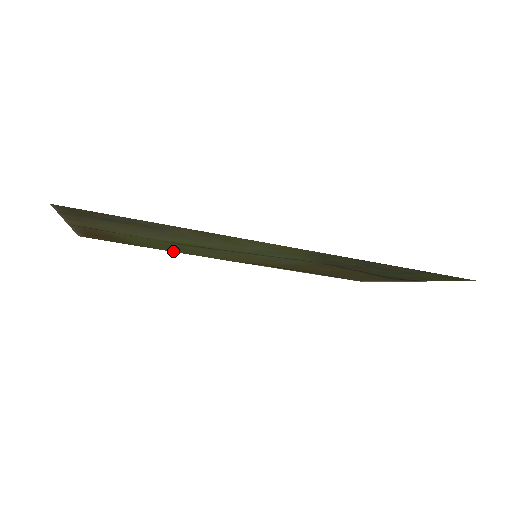
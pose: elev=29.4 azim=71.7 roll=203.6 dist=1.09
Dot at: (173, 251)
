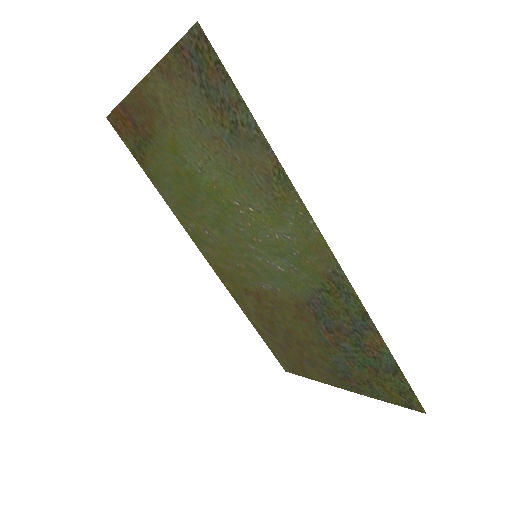
Dot at: (170, 204)
